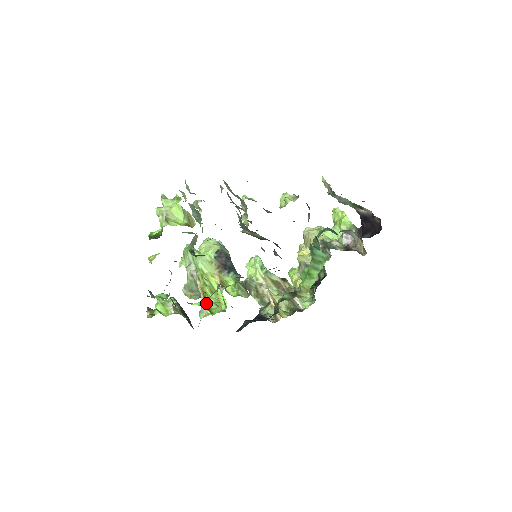
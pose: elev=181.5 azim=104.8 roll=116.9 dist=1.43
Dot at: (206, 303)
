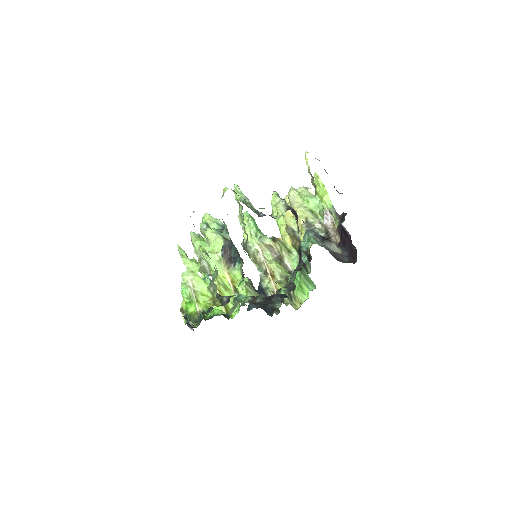
Dot at: (225, 308)
